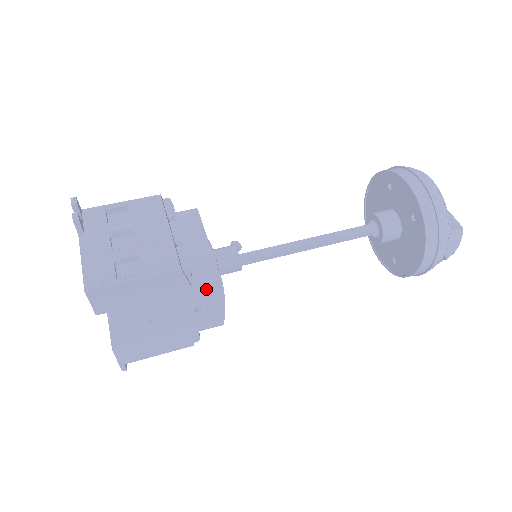
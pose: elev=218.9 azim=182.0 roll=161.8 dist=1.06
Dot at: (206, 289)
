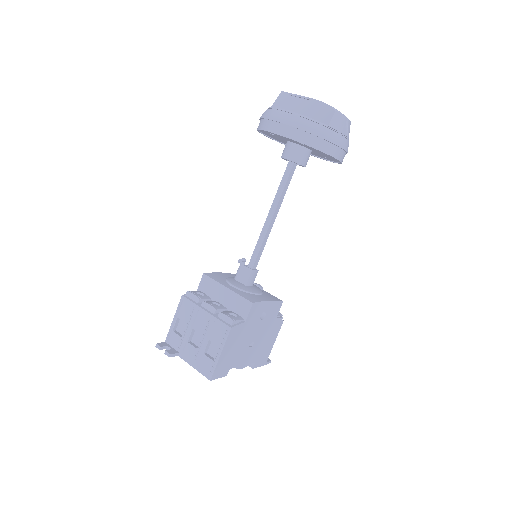
Dot at: (253, 313)
